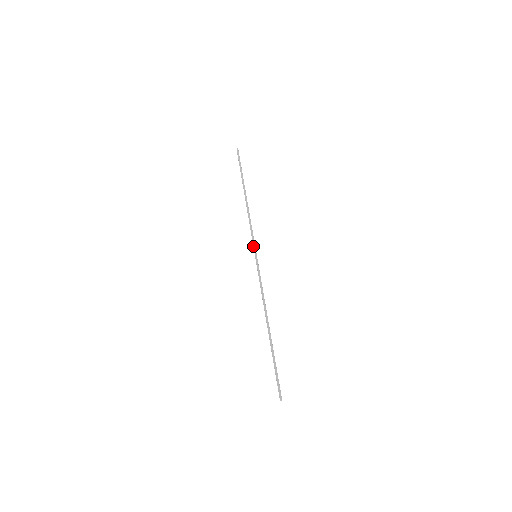
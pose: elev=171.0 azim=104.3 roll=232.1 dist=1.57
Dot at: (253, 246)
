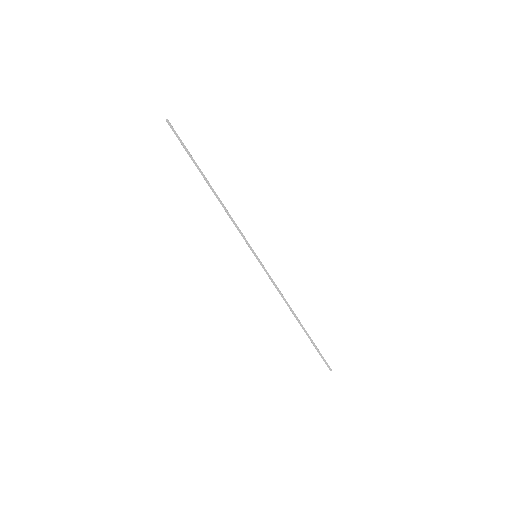
Dot at: (249, 246)
